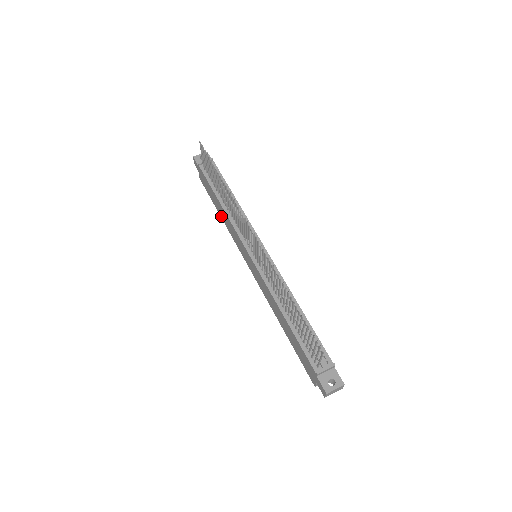
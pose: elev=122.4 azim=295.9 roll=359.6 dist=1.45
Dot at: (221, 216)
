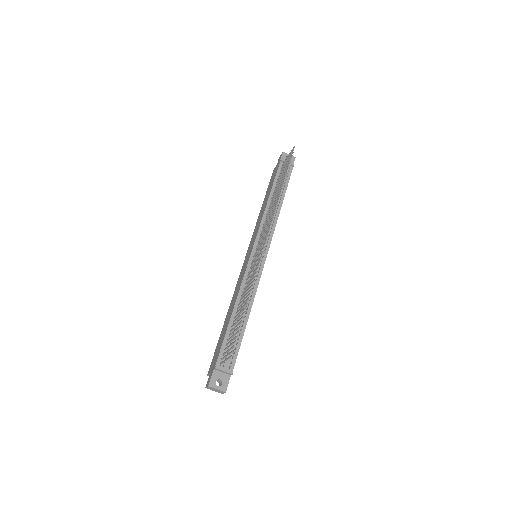
Dot at: (261, 208)
